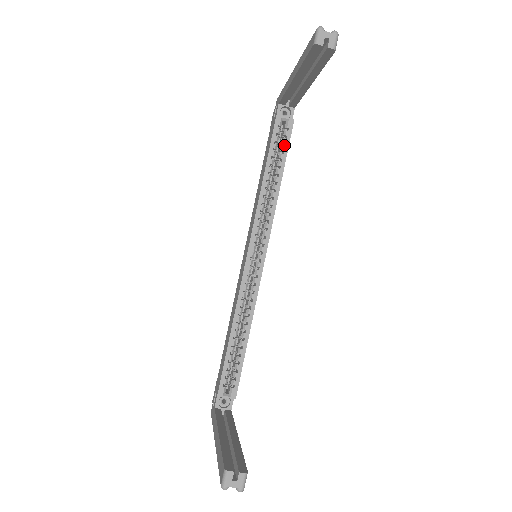
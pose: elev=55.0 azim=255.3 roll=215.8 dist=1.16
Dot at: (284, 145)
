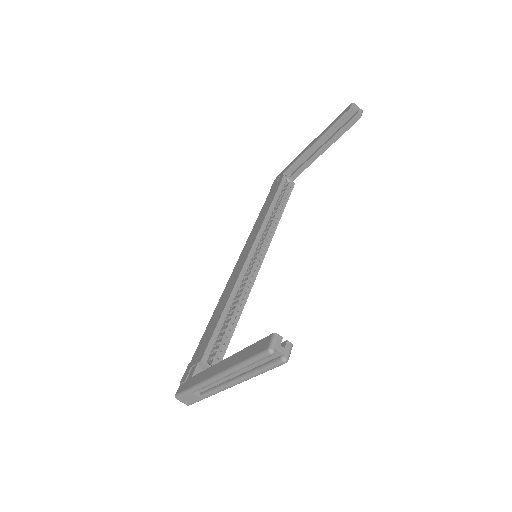
Dot at: occluded
